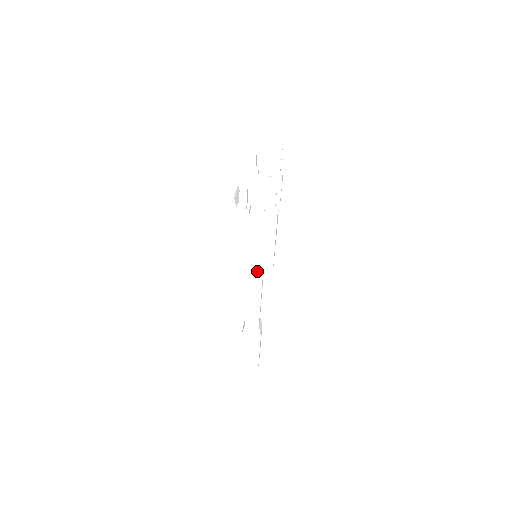
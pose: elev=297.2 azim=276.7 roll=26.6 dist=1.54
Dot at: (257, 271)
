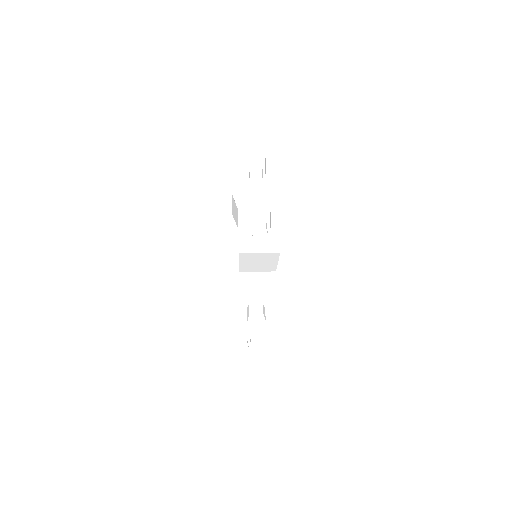
Dot at: occluded
